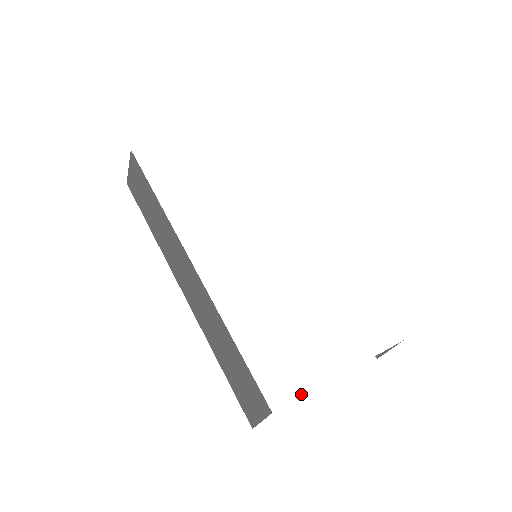
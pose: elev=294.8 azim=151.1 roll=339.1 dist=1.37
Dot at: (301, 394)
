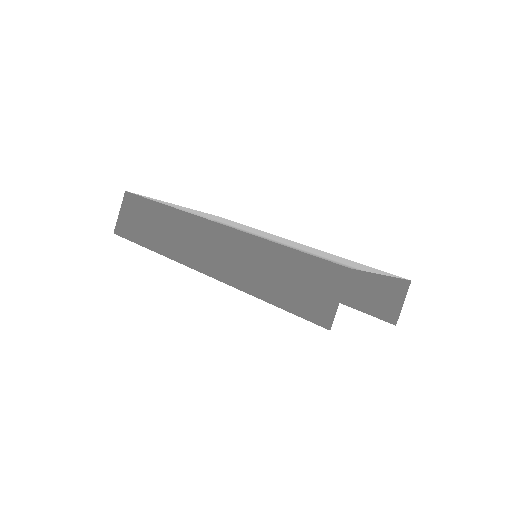
Dot at: occluded
